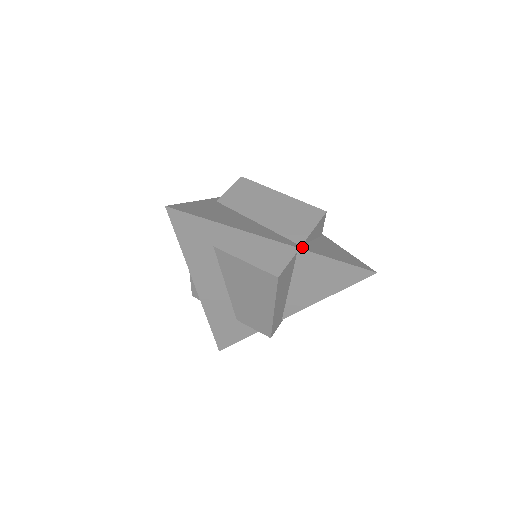
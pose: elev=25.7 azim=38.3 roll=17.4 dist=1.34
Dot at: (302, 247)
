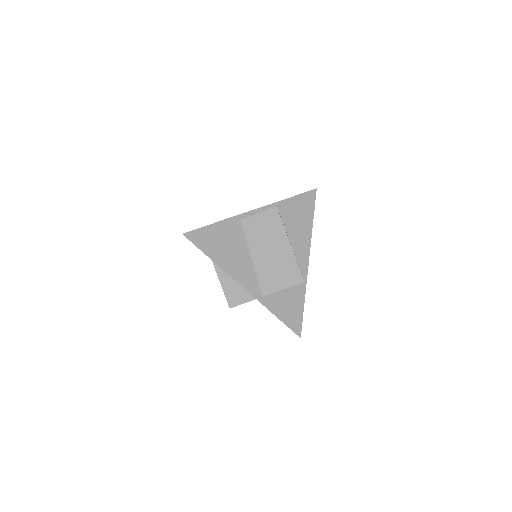
Dot at: (261, 299)
